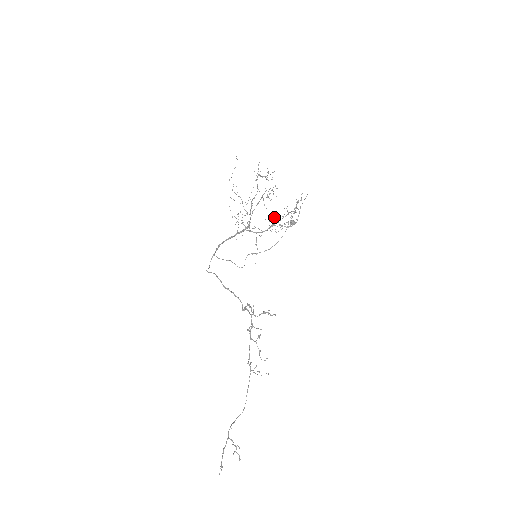
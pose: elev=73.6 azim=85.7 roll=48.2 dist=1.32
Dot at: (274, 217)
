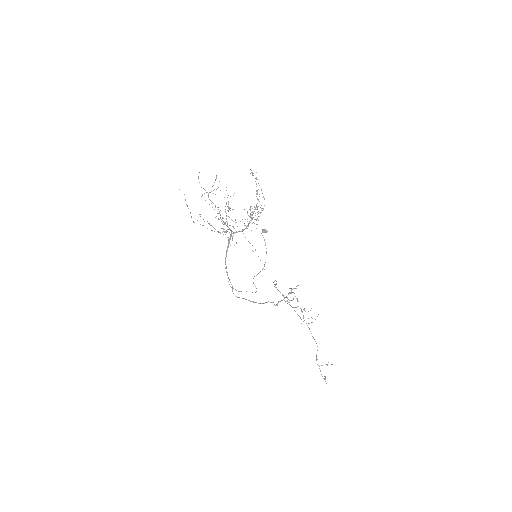
Dot at: occluded
